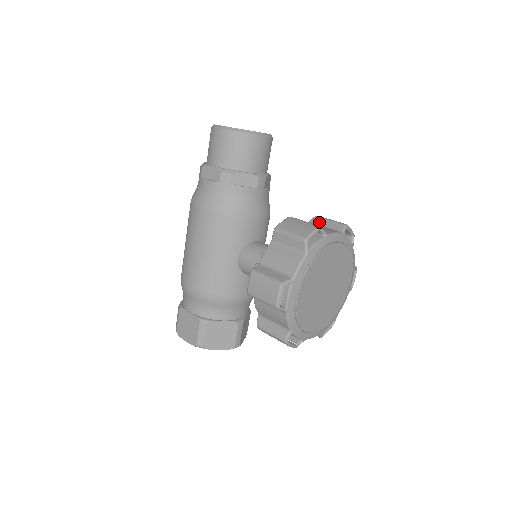
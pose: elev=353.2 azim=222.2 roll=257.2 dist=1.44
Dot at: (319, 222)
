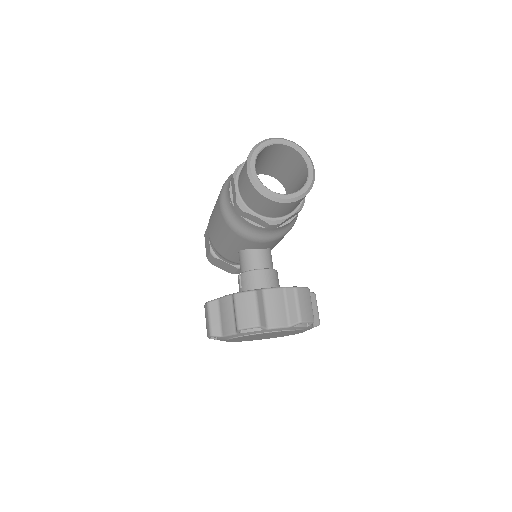
Dot at: (289, 297)
